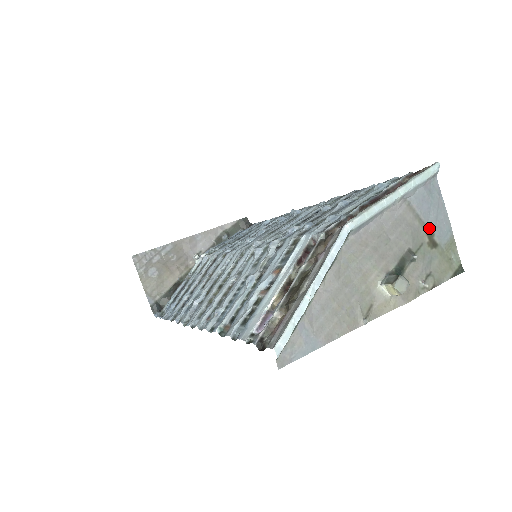
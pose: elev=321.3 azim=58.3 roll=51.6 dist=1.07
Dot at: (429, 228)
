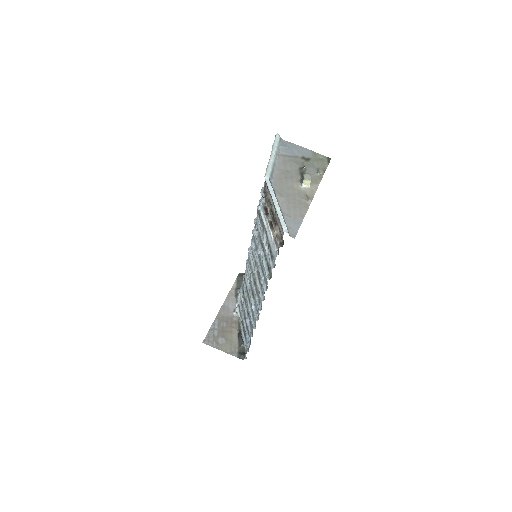
Dot at: (299, 156)
